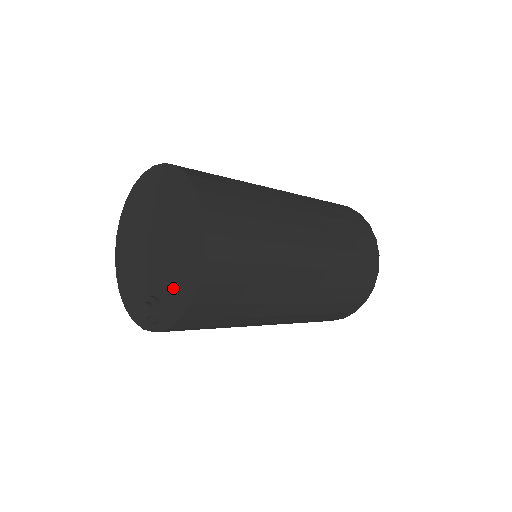
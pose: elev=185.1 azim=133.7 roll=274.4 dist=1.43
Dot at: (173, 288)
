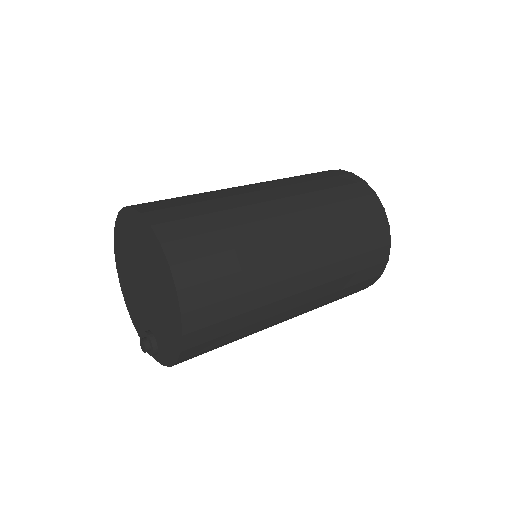
Dot at: (163, 338)
